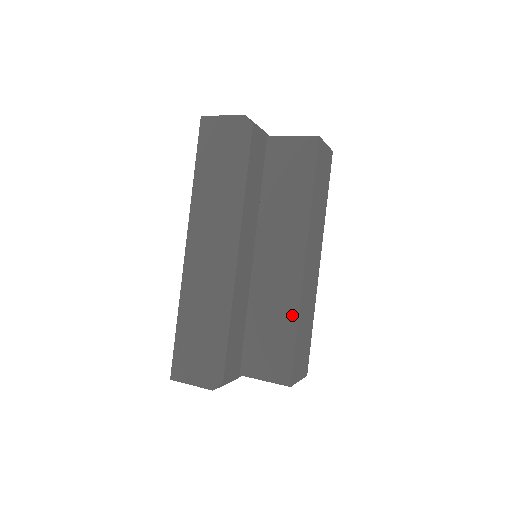
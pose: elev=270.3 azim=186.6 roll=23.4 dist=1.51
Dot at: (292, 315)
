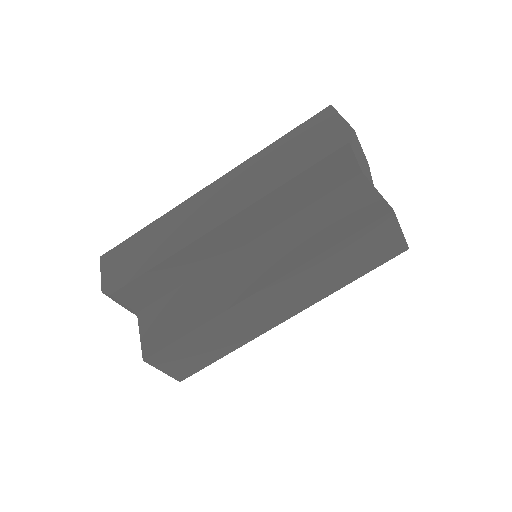
Dot at: (207, 315)
